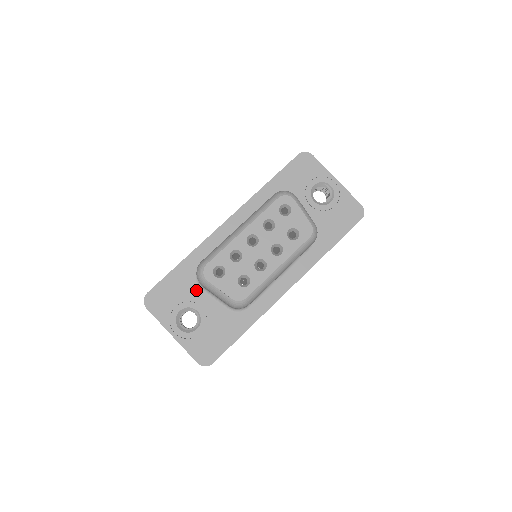
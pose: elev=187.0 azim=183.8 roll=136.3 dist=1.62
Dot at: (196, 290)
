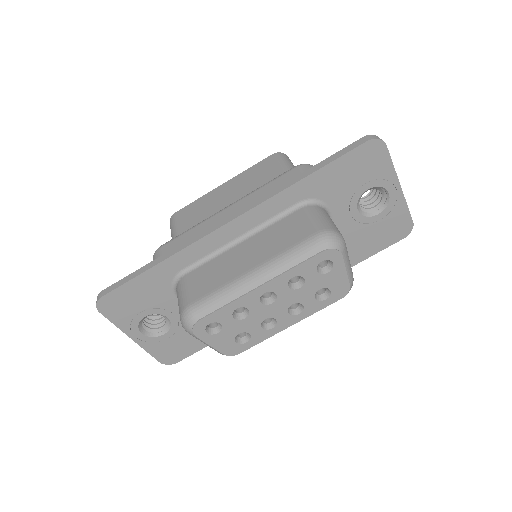
Dot at: (170, 298)
